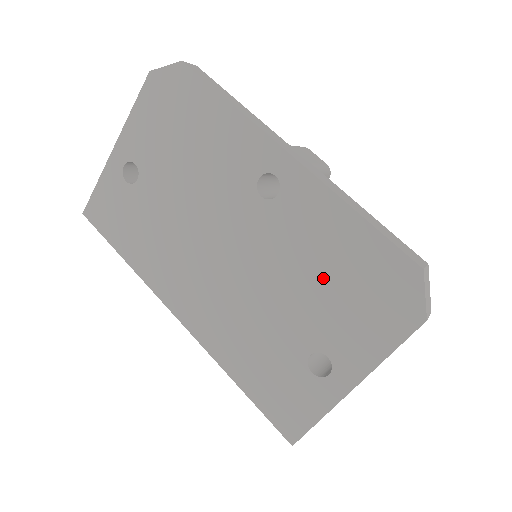
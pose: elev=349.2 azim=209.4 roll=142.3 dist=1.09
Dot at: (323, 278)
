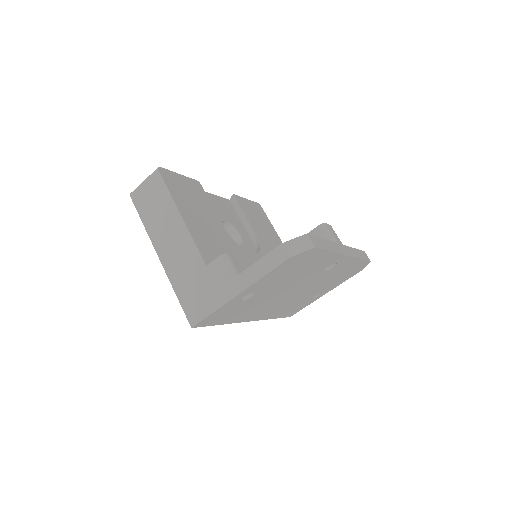
Dot at: (335, 278)
